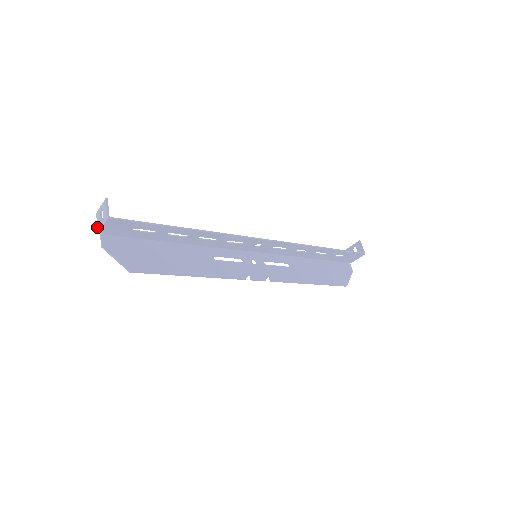
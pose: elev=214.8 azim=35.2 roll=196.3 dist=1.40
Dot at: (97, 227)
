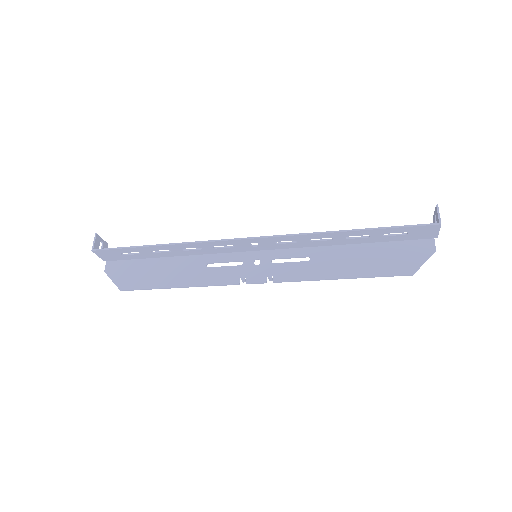
Dot at: occluded
